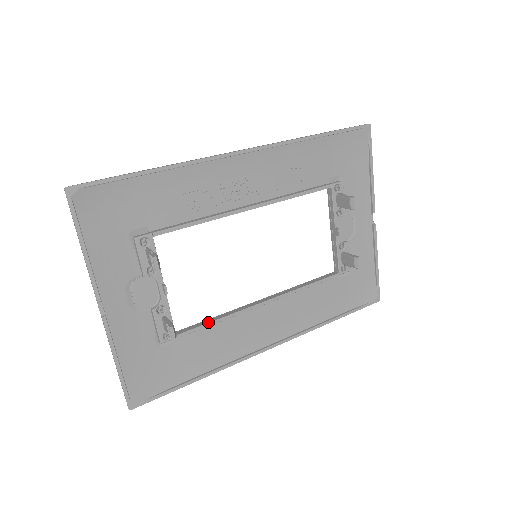
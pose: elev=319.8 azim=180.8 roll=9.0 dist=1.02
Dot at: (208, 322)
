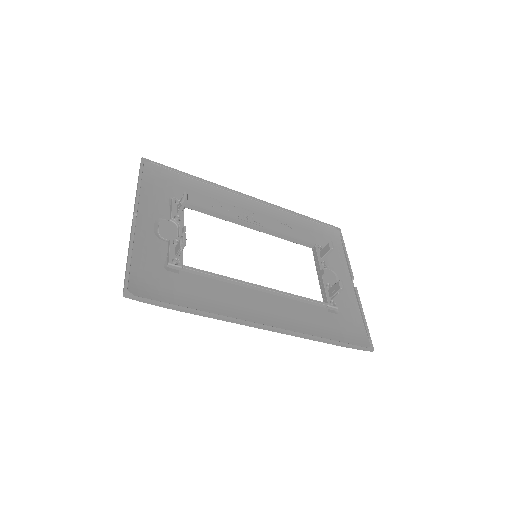
Dot at: (211, 273)
